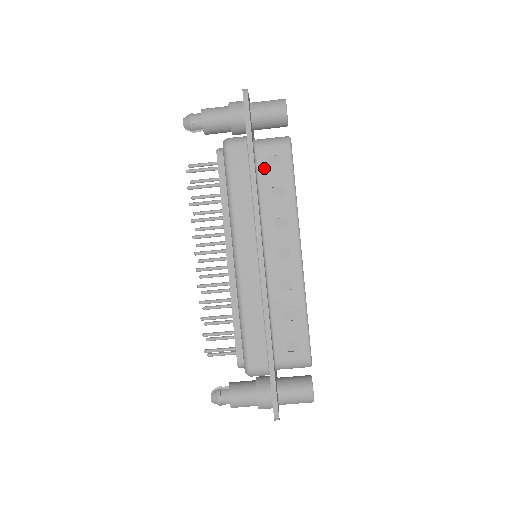
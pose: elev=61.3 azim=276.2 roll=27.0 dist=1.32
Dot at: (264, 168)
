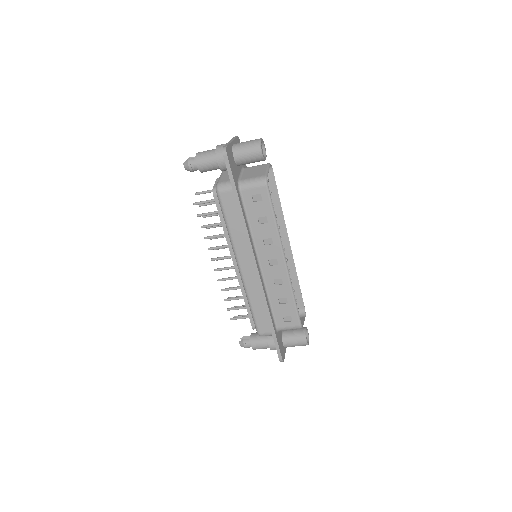
Dot at: (249, 204)
